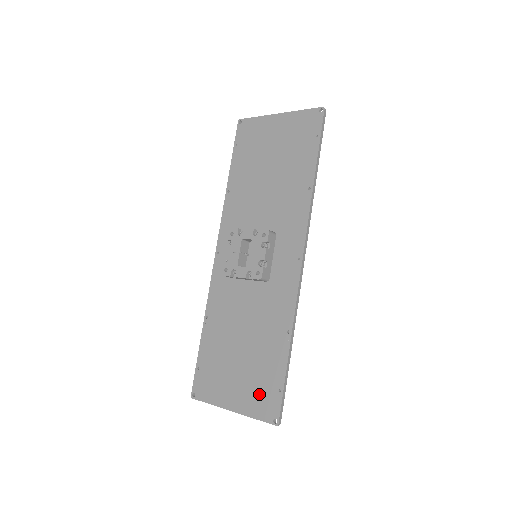
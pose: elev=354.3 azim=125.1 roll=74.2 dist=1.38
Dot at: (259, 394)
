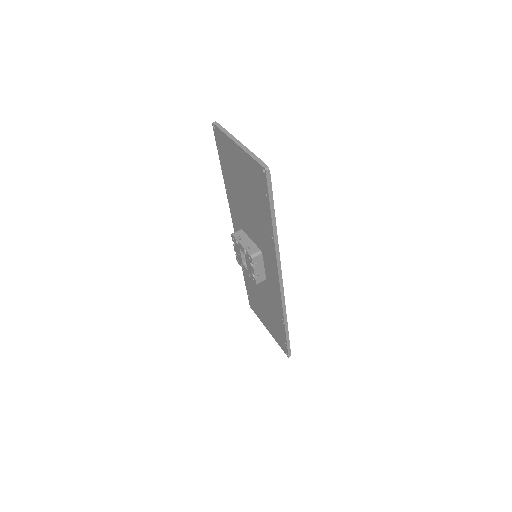
Dot at: (277, 336)
